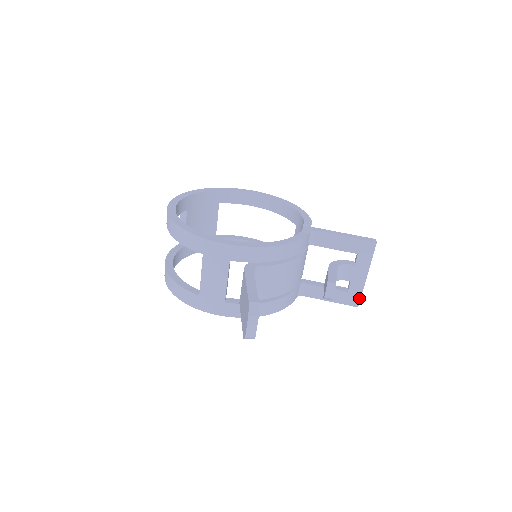
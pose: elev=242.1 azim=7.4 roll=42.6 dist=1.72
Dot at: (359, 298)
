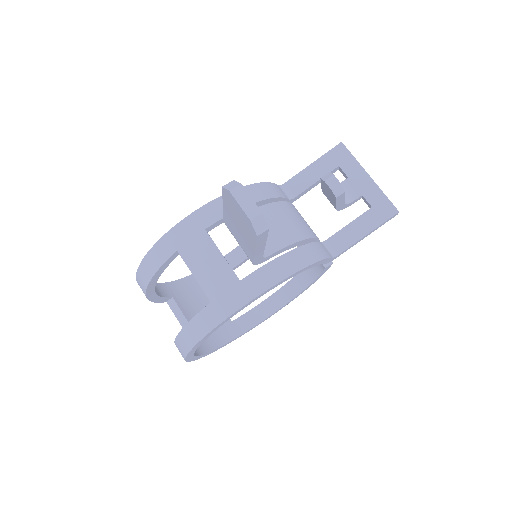
Dot at: (388, 202)
